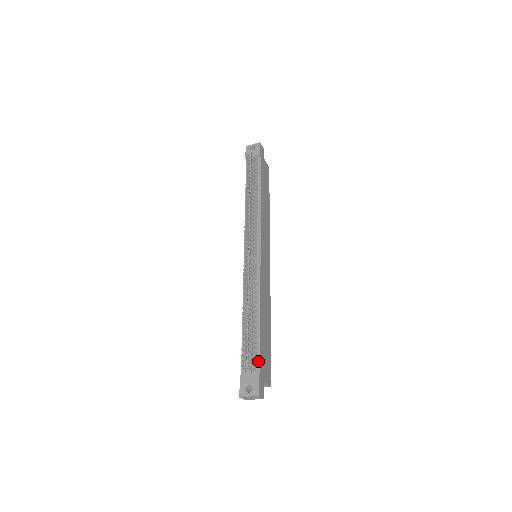
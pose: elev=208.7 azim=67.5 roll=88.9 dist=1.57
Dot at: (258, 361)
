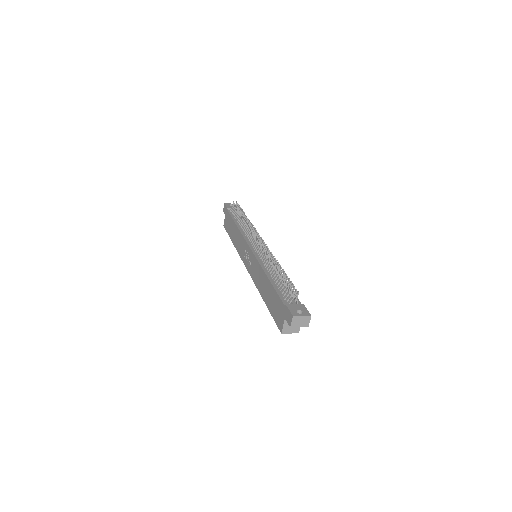
Dot at: occluded
